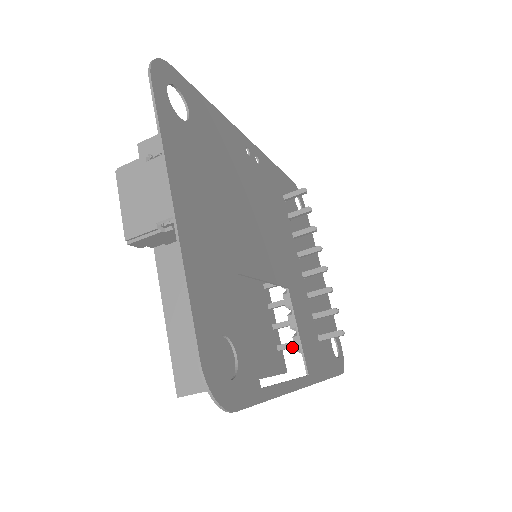
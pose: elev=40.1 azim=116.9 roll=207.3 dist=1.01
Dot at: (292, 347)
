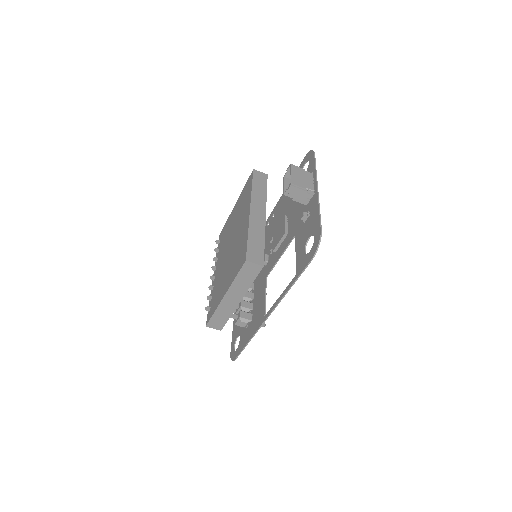
Dot at: (235, 317)
